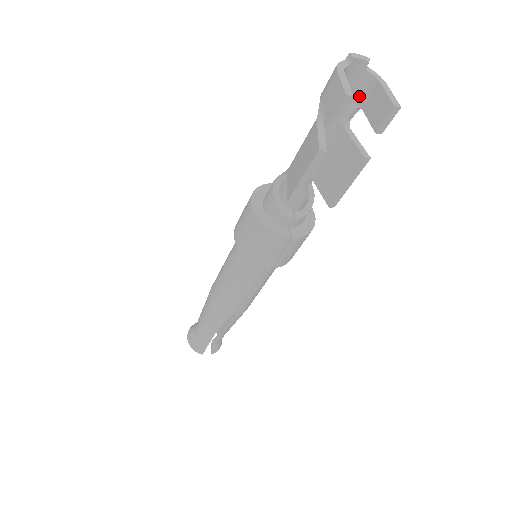
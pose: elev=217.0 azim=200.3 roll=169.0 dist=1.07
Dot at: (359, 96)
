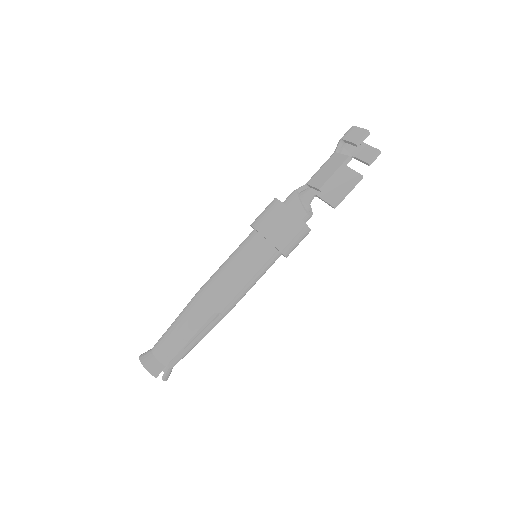
Dot at: (353, 151)
